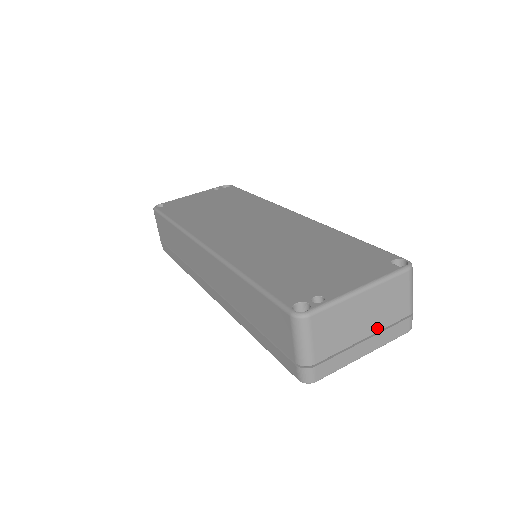
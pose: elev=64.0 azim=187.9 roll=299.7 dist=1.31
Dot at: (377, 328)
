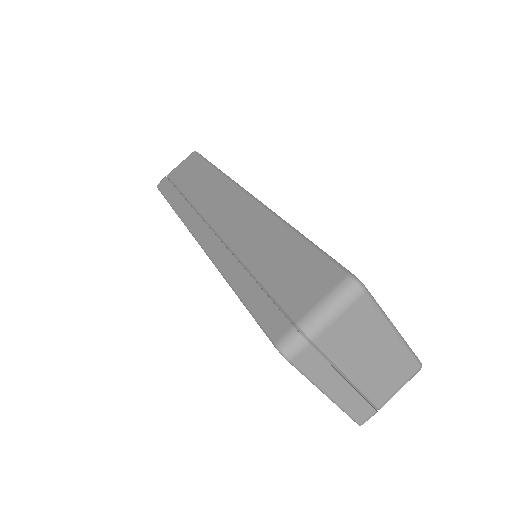
Dot at: (361, 383)
